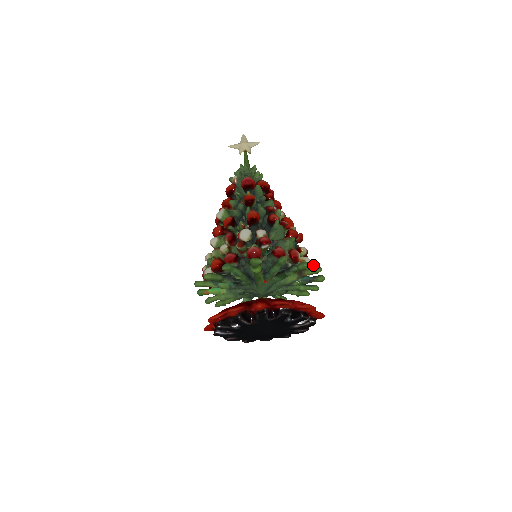
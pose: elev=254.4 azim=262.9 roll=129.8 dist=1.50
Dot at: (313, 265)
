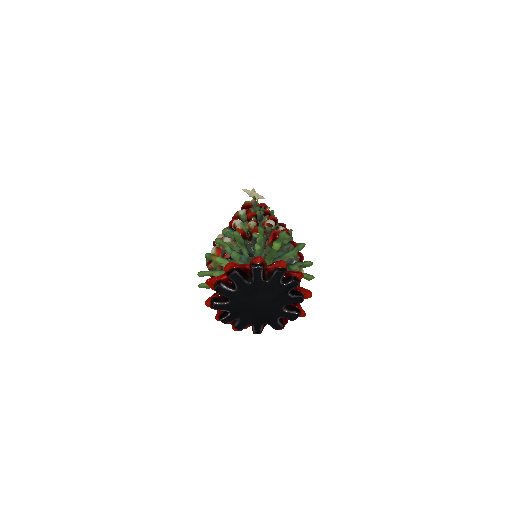
Dot at: occluded
